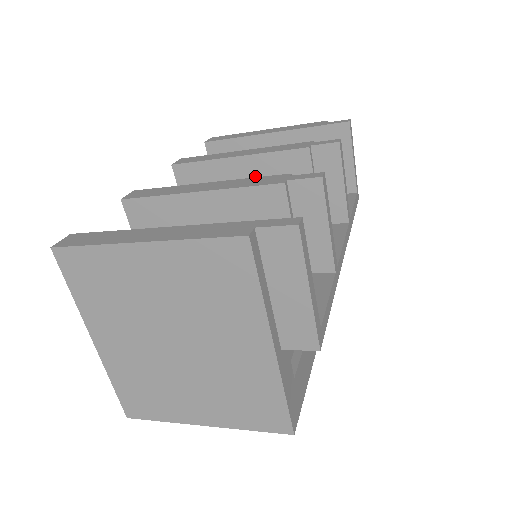
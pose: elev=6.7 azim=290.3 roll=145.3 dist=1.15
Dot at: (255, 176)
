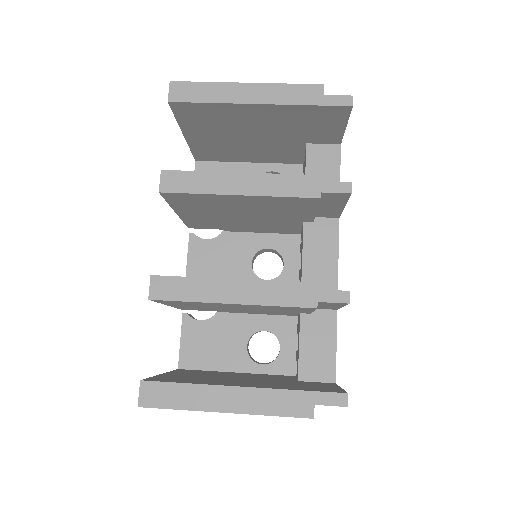
Dot at: (257, 203)
